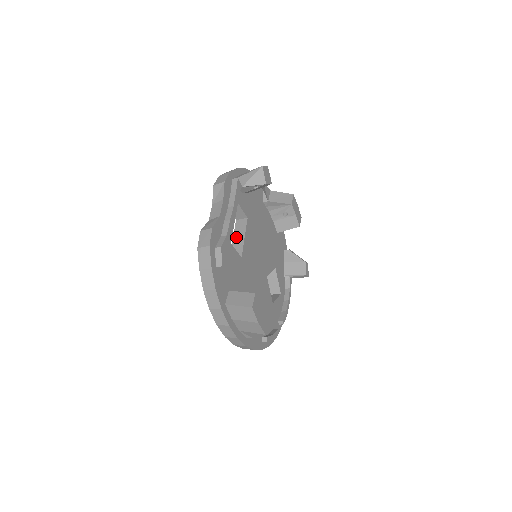
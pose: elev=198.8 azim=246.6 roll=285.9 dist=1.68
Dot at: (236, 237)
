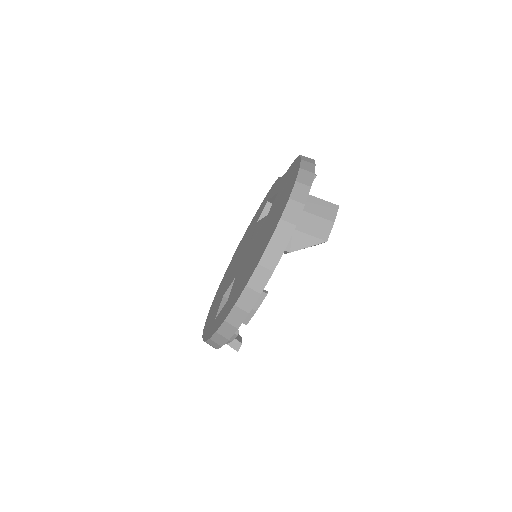
Dot at: occluded
